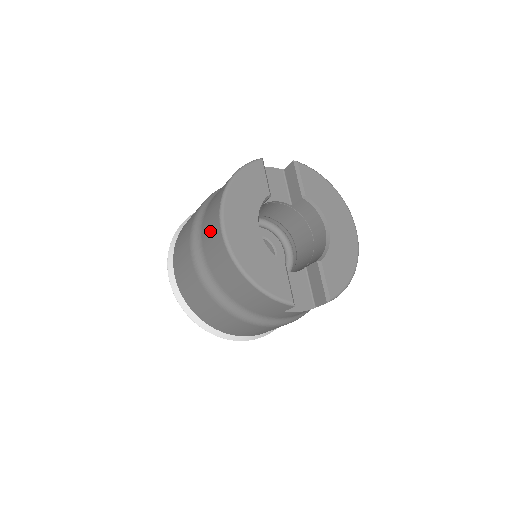
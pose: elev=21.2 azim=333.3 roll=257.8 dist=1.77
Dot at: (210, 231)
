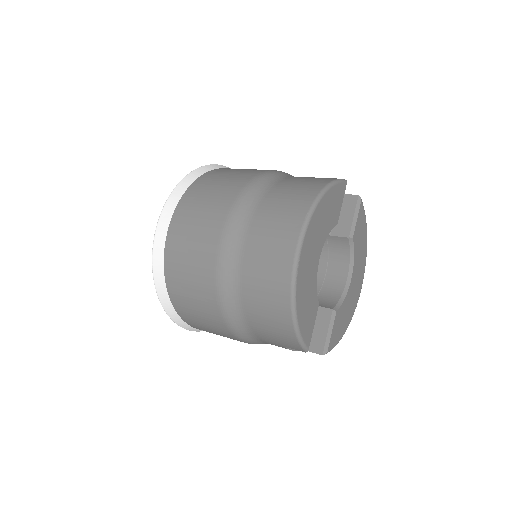
Dot at: (273, 232)
